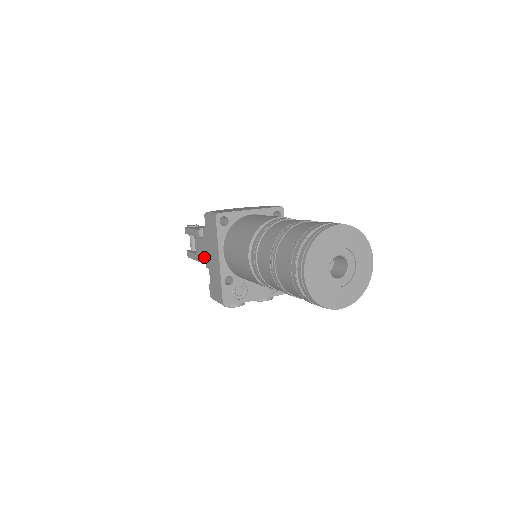
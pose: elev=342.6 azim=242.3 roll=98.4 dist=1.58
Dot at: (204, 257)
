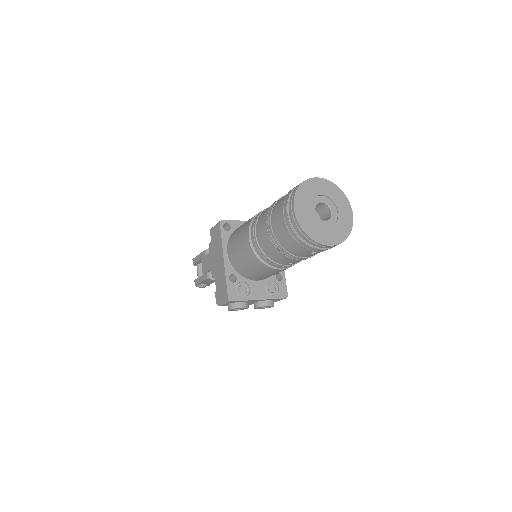
Dot at: (210, 273)
